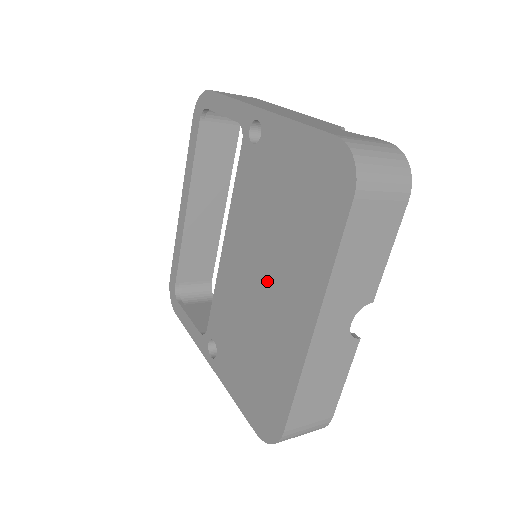
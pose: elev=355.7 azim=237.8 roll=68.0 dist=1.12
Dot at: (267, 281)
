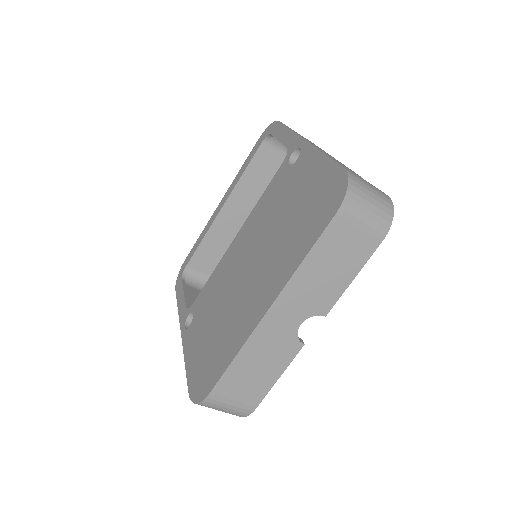
Dot at: (252, 269)
